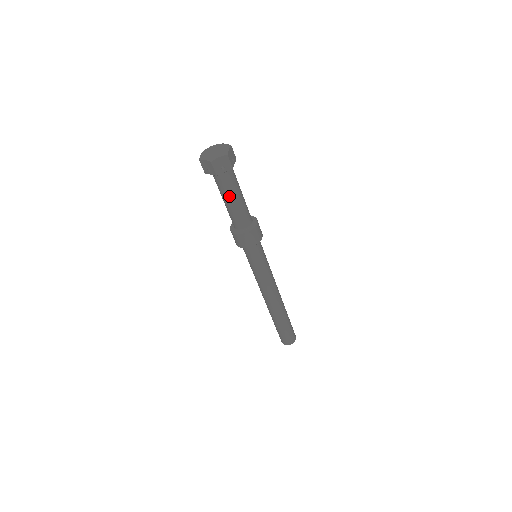
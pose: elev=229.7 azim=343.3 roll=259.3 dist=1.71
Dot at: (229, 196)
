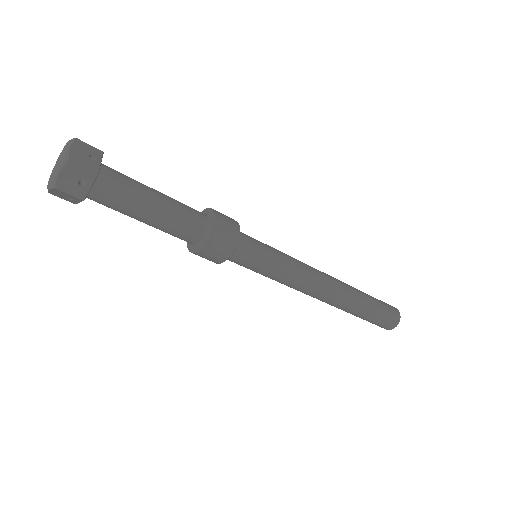
Dot at: (135, 212)
